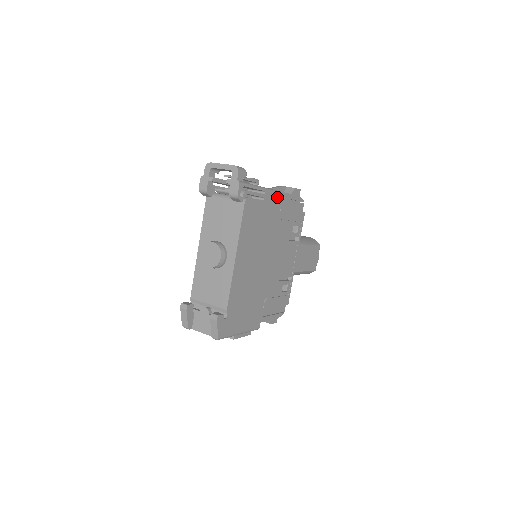
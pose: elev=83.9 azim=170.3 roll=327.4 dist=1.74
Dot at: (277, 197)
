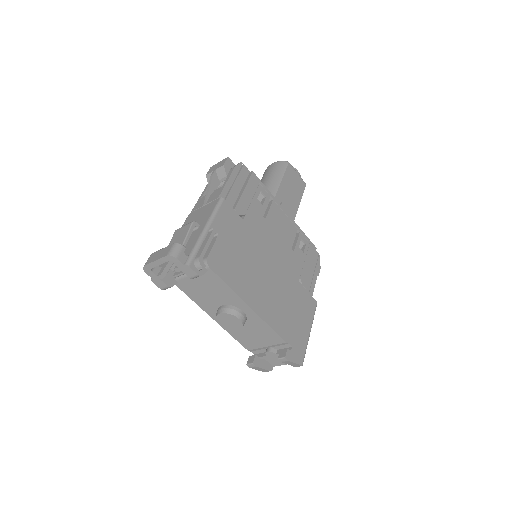
Dot at: (223, 210)
